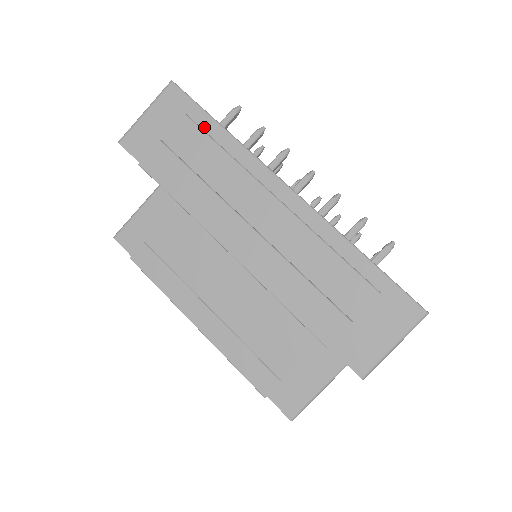
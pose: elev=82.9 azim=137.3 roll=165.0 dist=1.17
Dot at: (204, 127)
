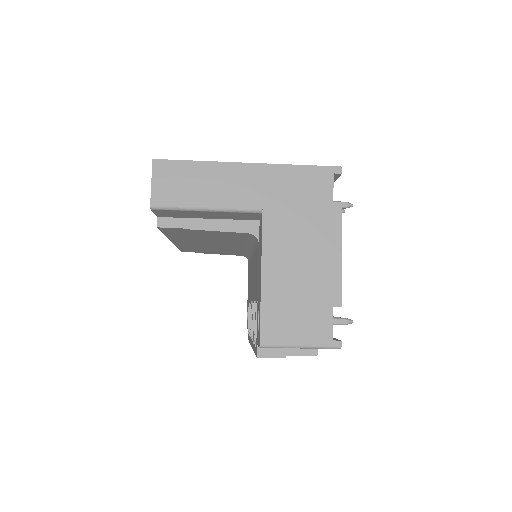
Dot at: occluded
